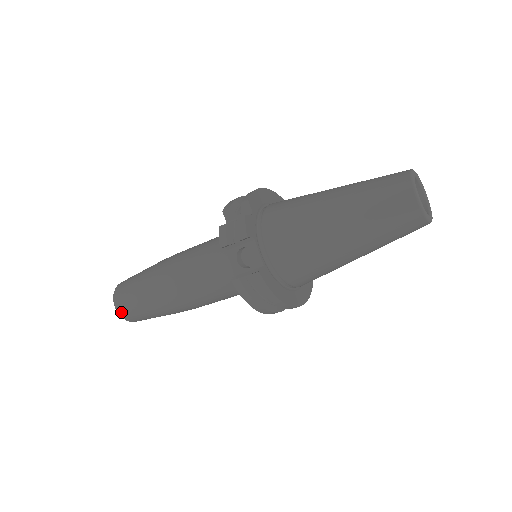
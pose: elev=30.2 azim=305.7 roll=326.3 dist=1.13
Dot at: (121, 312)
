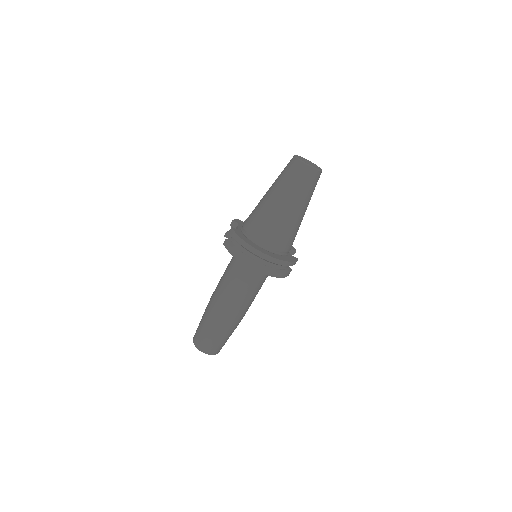
Dot at: (194, 340)
